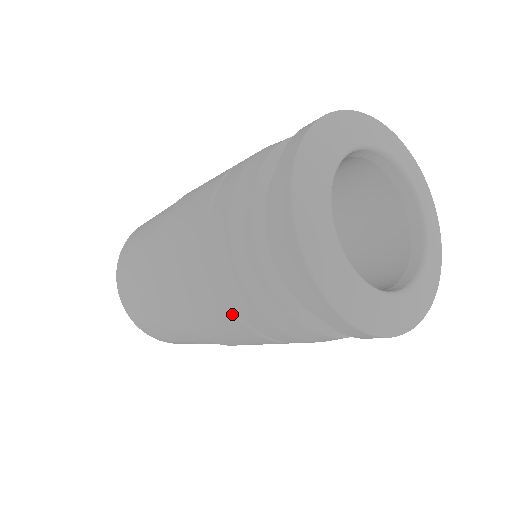
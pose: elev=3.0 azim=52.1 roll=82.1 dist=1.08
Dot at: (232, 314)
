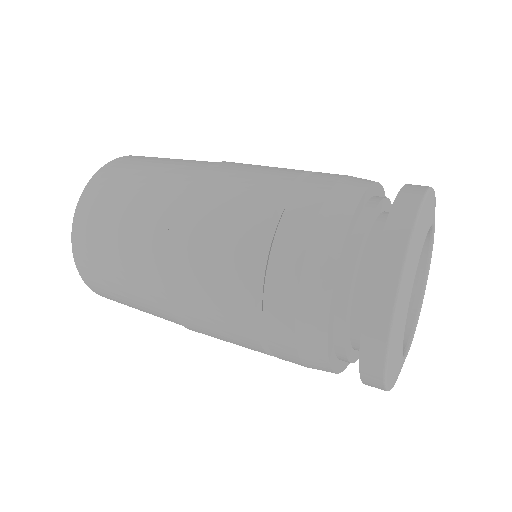
Dot at: (253, 318)
